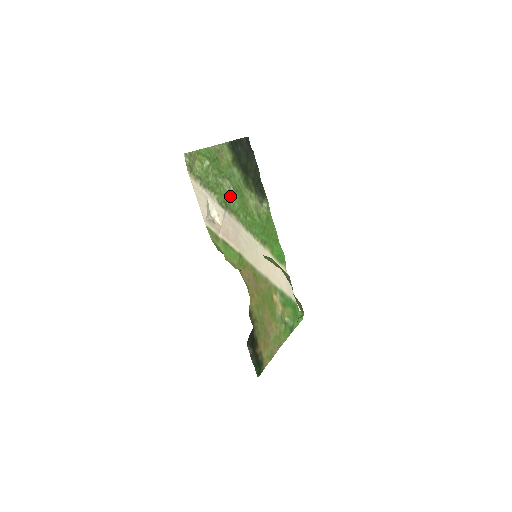
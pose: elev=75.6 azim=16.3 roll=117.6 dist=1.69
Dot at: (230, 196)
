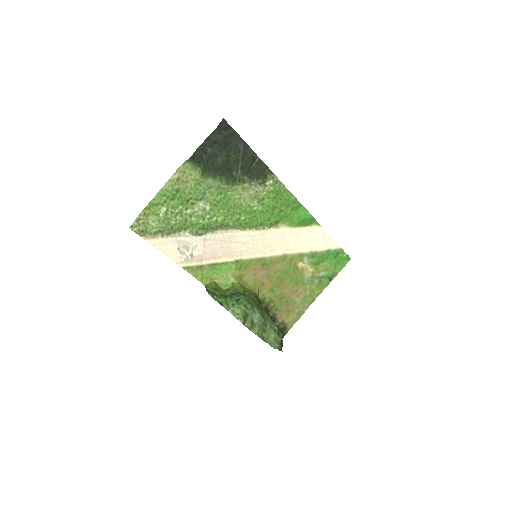
Dot at: (208, 216)
